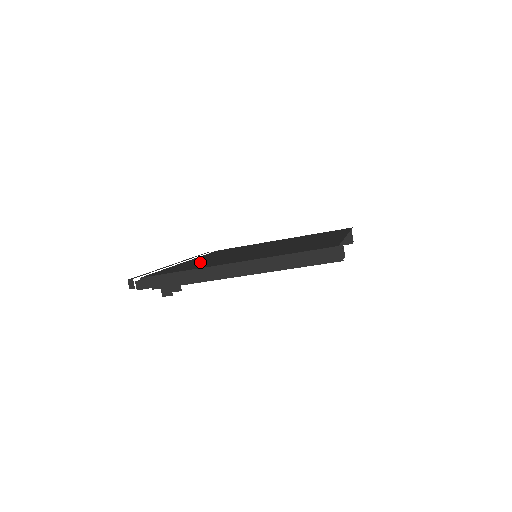
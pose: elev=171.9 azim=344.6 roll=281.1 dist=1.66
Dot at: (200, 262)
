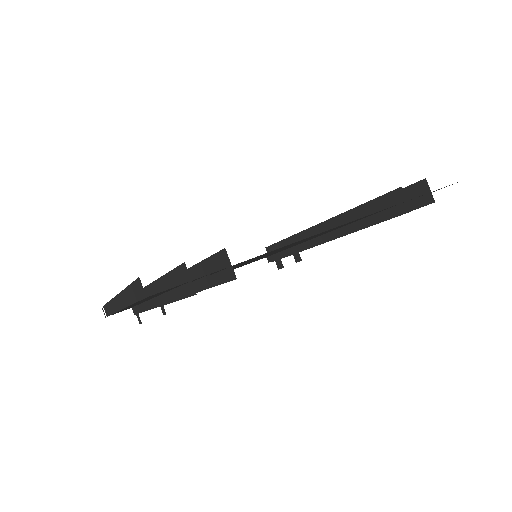
Dot at: occluded
